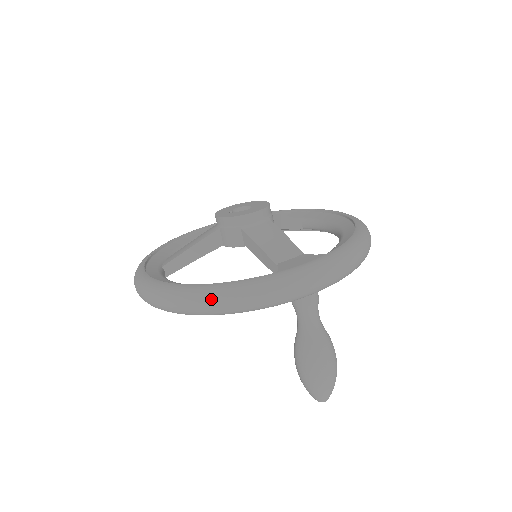
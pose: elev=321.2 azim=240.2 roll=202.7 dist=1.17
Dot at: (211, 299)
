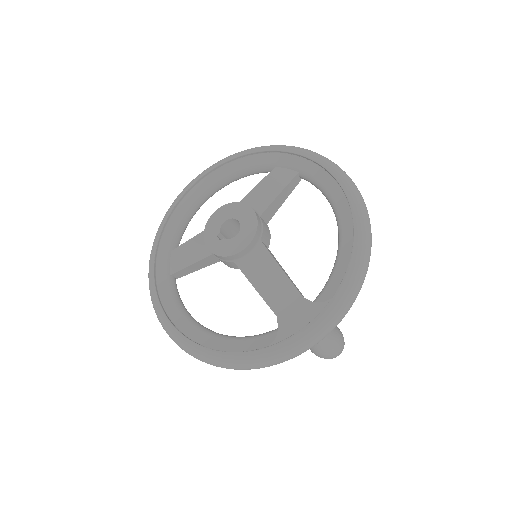
Dot at: (225, 367)
